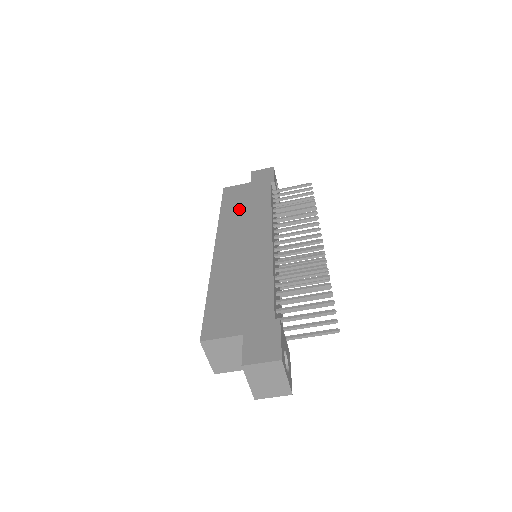
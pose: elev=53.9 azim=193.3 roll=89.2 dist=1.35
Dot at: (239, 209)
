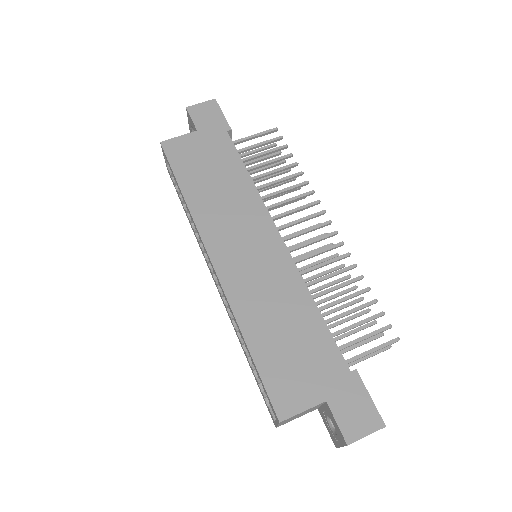
Dot at: (208, 187)
